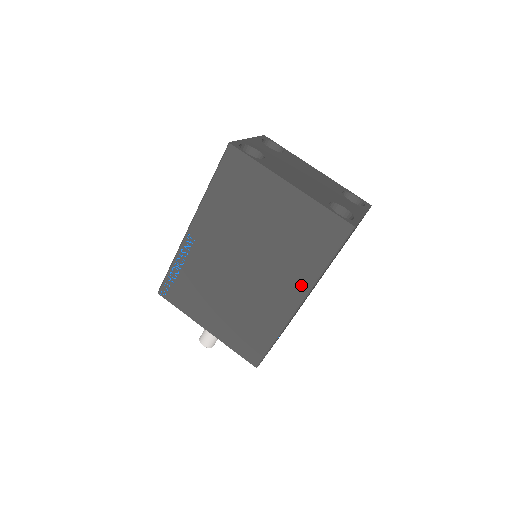
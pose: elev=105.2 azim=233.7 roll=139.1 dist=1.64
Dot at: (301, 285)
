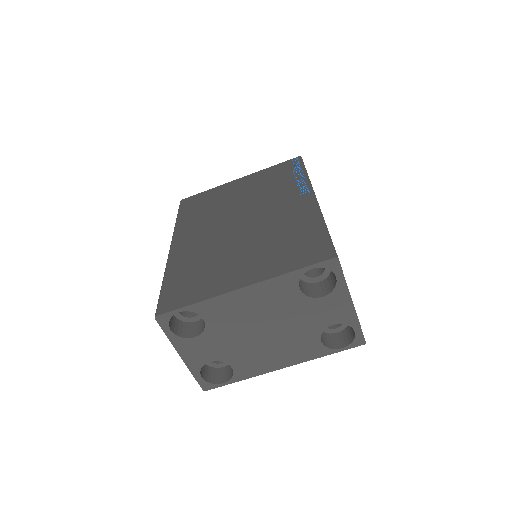
Dot at: occluded
